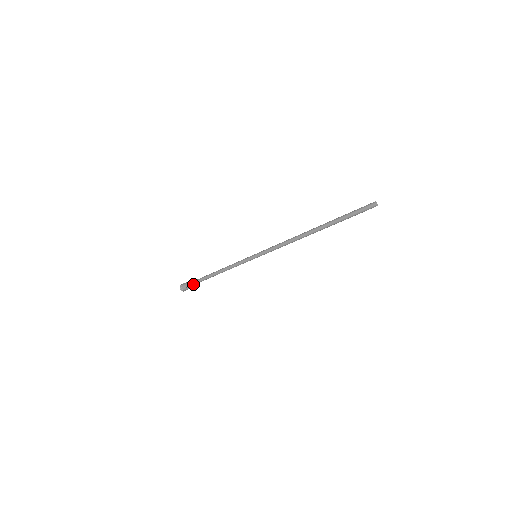
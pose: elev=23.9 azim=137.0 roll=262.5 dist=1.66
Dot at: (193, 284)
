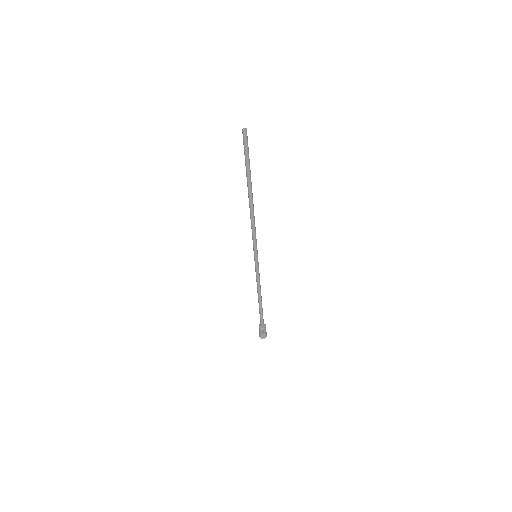
Dot at: (261, 325)
